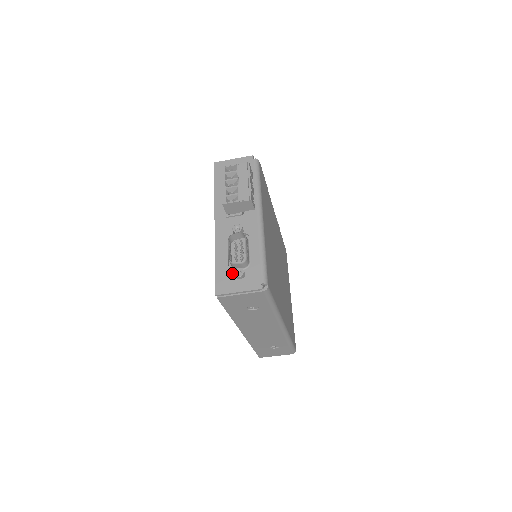
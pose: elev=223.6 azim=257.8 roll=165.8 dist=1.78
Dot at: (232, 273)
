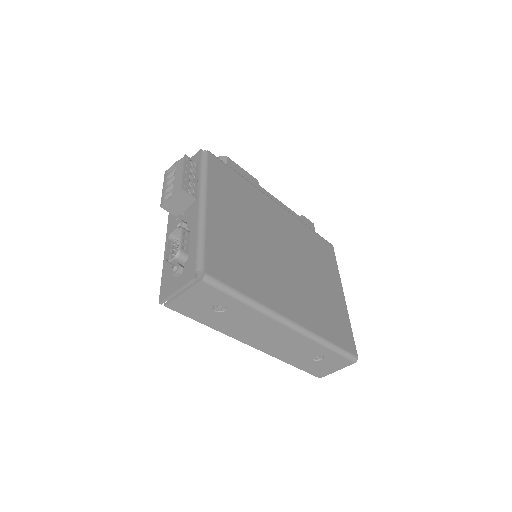
Dot at: occluded
